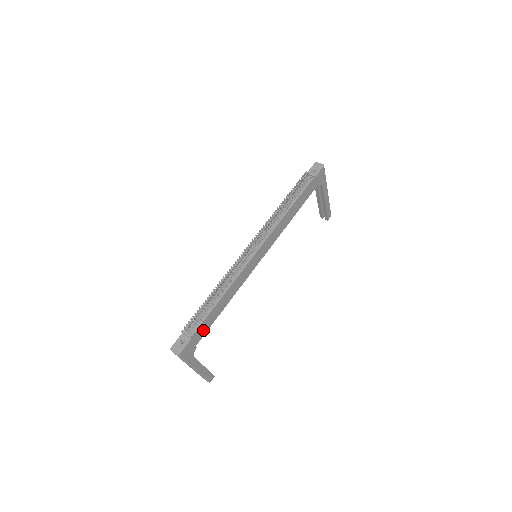
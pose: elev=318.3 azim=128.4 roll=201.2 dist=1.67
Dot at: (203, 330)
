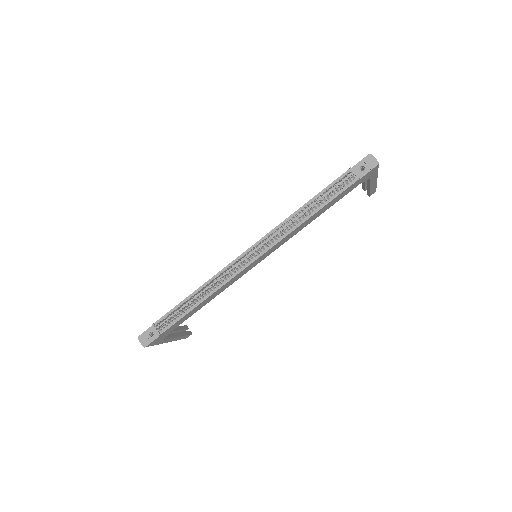
Dot at: (176, 325)
